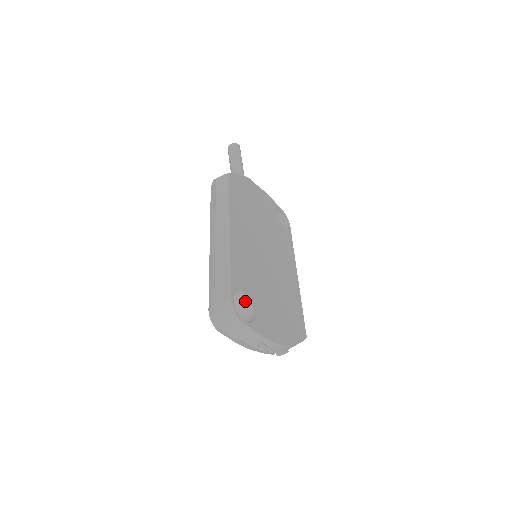
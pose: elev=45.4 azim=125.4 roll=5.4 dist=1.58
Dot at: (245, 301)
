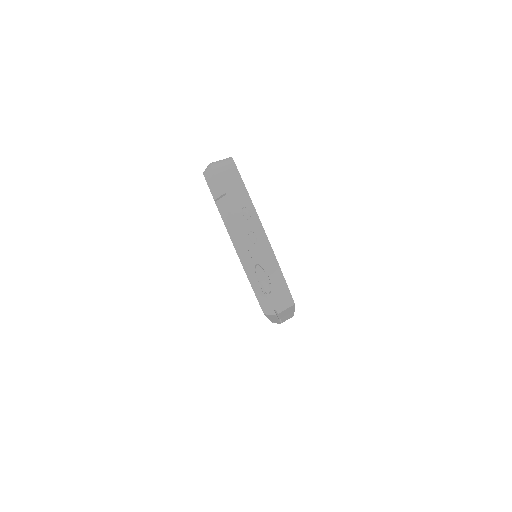
Dot at: occluded
